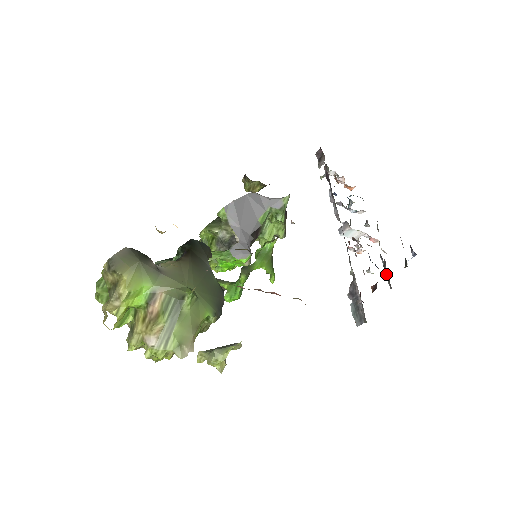
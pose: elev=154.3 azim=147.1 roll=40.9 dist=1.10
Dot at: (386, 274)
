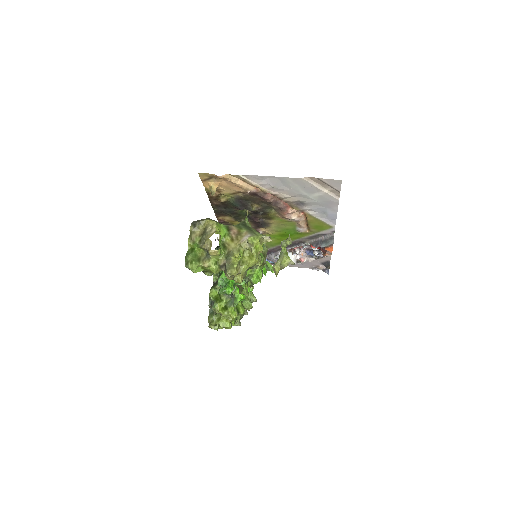
Dot at: occluded
